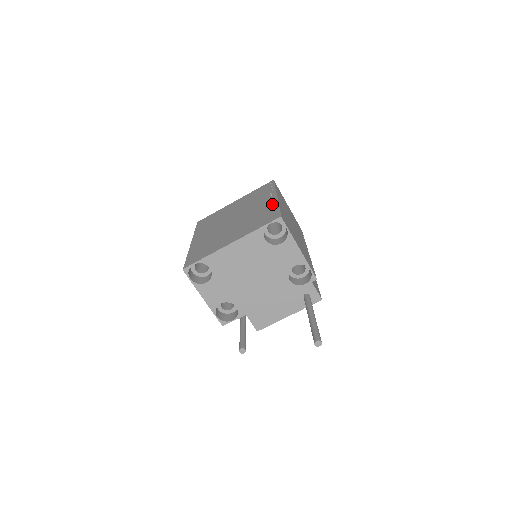
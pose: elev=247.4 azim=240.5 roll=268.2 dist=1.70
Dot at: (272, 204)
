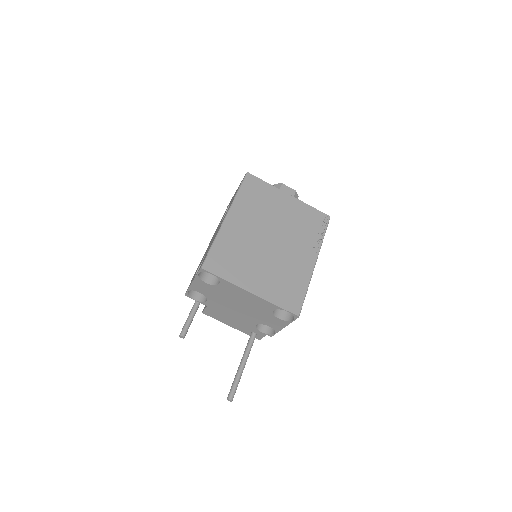
Dot at: (306, 276)
